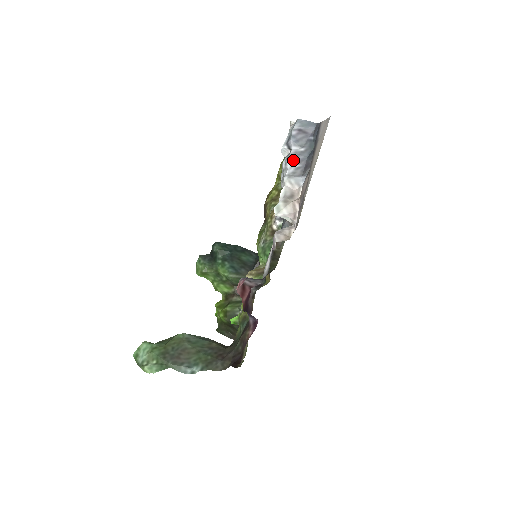
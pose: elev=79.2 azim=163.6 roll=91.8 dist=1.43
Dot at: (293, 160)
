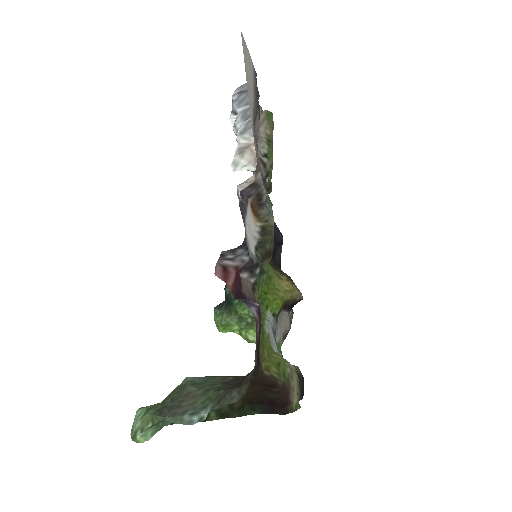
Dot at: (241, 119)
